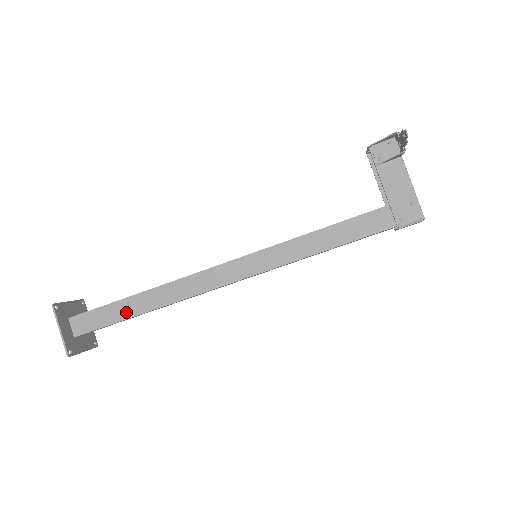
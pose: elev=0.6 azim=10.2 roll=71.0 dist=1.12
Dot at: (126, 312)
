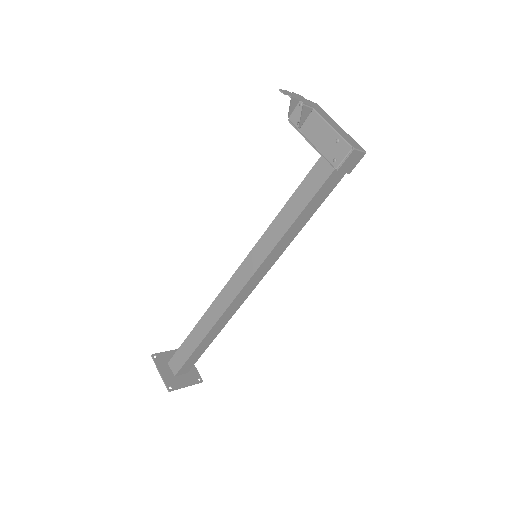
Dot at: (194, 343)
